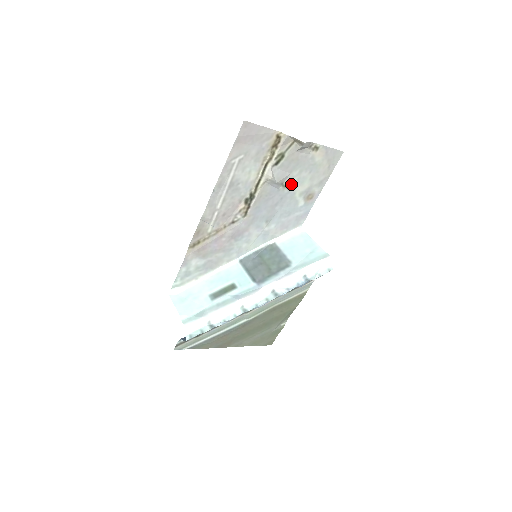
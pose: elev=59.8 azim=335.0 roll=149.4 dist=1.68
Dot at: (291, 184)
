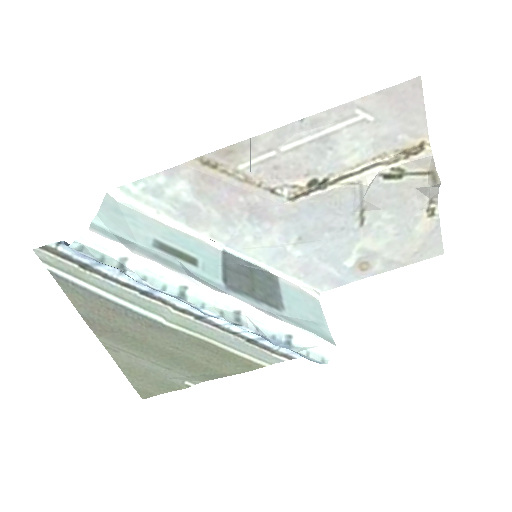
Dot at: (368, 224)
